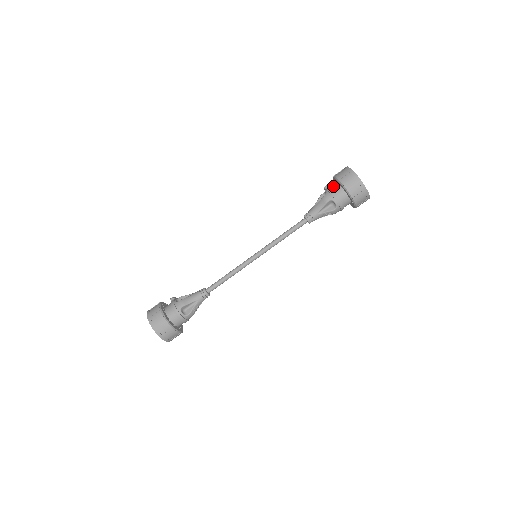
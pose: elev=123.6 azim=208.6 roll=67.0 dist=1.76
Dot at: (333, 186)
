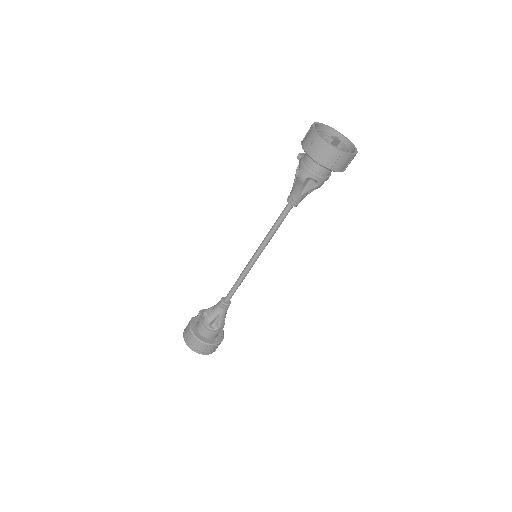
Dot at: (305, 157)
